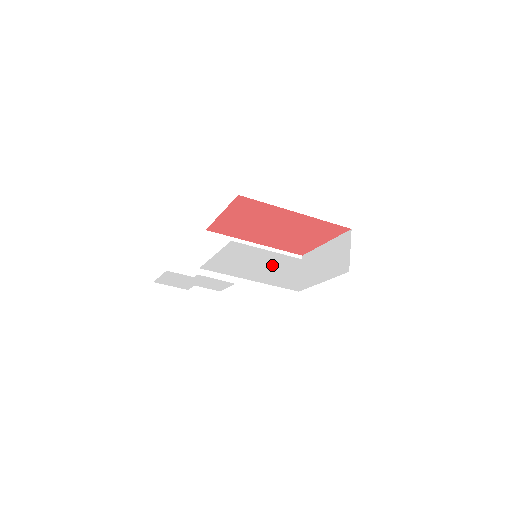
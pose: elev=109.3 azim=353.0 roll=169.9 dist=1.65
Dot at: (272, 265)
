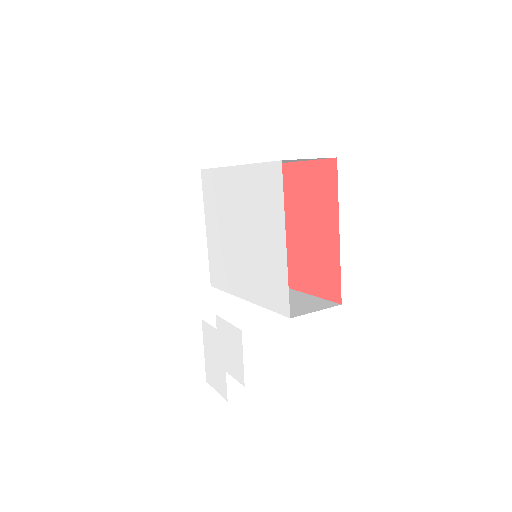
Dot at: (236, 215)
